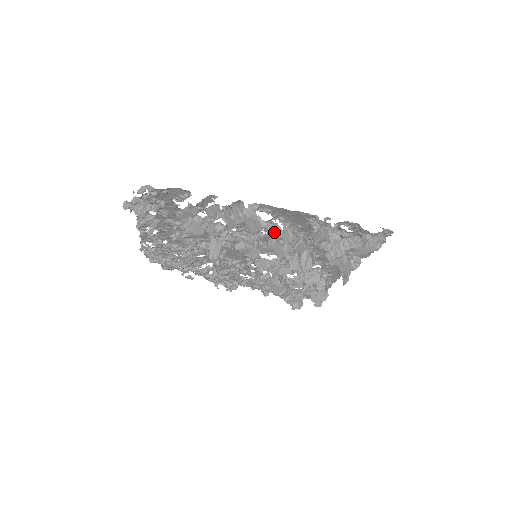
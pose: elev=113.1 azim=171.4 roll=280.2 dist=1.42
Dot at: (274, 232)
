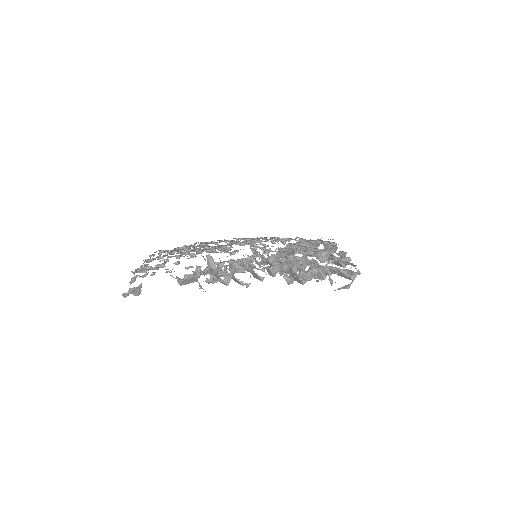
Dot at: (256, 277)
